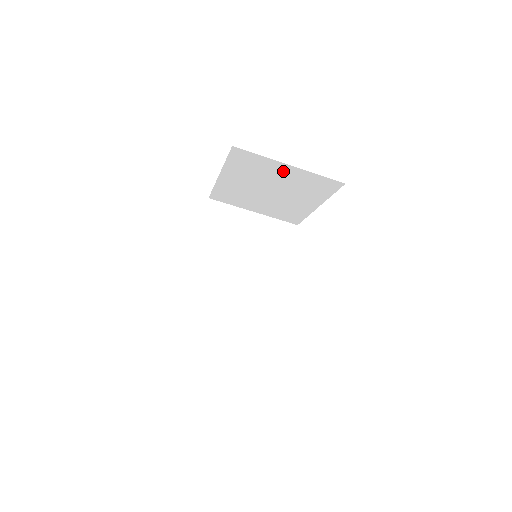
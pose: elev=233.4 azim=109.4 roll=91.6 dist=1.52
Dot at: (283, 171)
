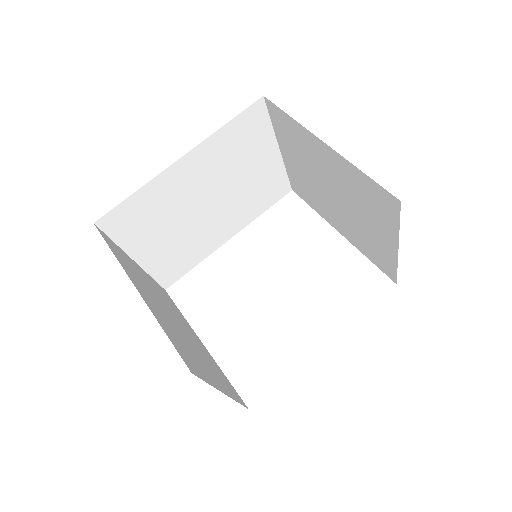
Dot at: (382, 234)
